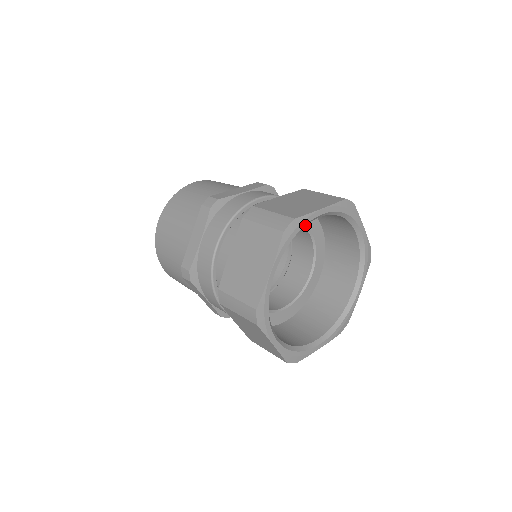
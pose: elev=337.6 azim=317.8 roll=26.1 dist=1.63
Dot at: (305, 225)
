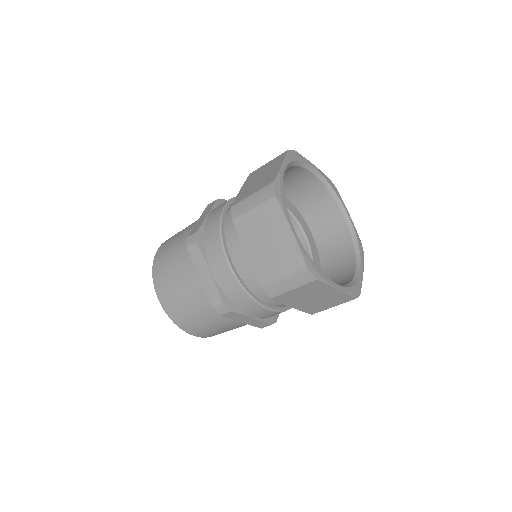
Dot at: (303, 165)
